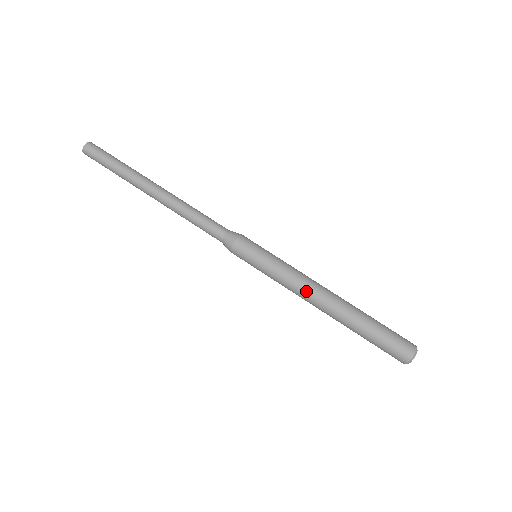
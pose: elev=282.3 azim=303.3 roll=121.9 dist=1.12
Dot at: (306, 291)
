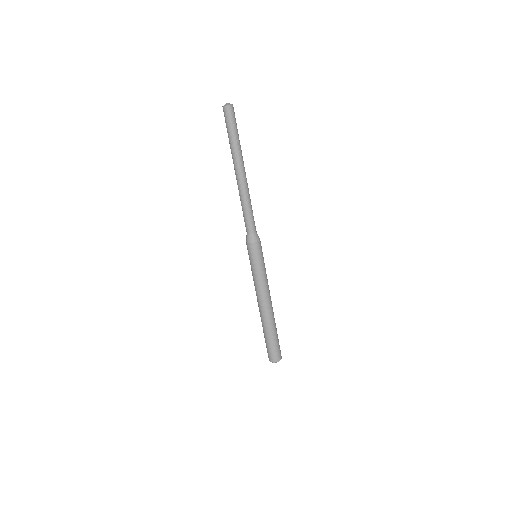
Dot at: (267, 295)
